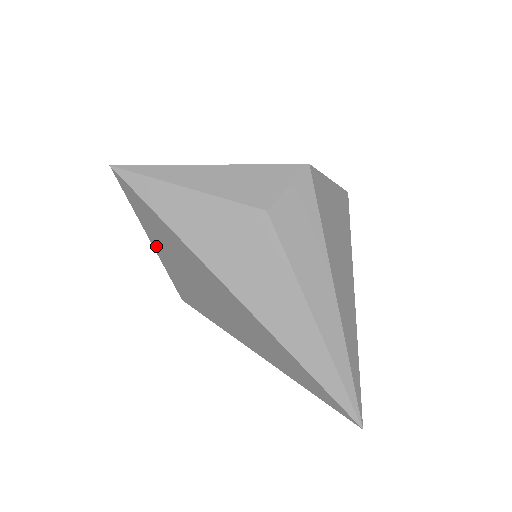
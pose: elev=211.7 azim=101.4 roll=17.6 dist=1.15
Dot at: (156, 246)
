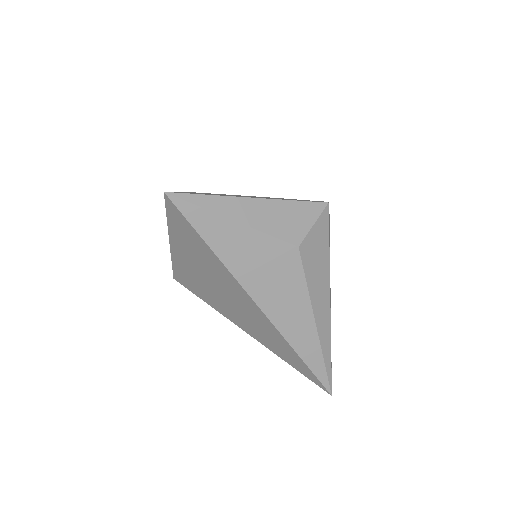
Dot at: (175, 247)
